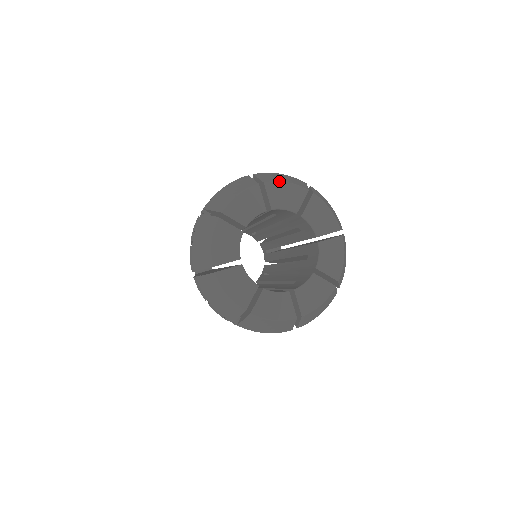
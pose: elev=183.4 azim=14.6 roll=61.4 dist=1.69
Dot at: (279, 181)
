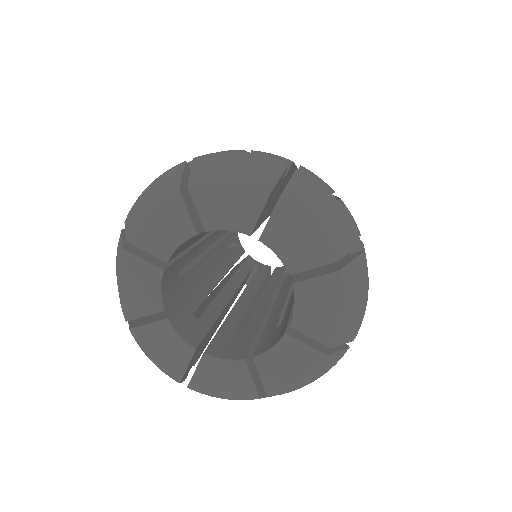
Dot at: (138, 220)
